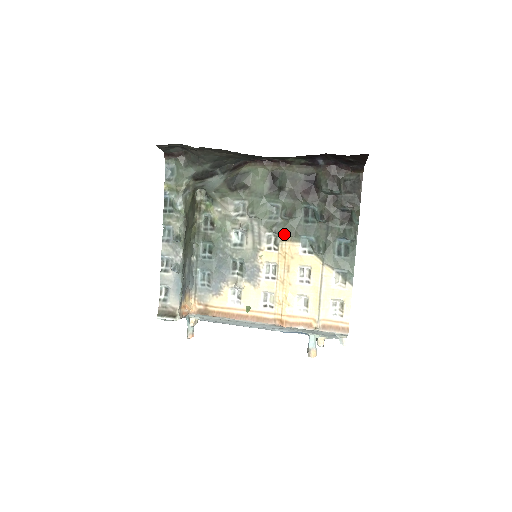
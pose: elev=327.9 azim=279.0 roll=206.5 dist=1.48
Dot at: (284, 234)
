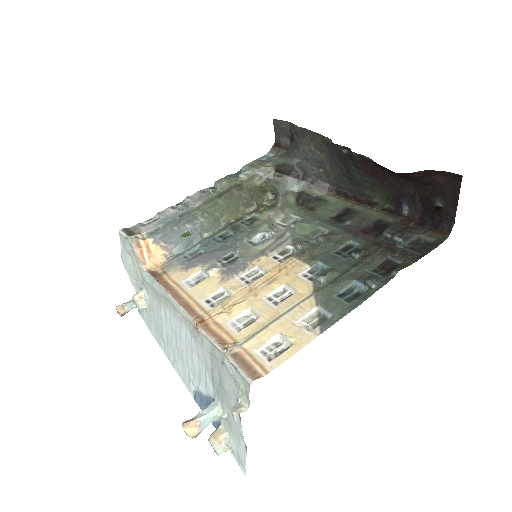
Dot at: (303, 251)
